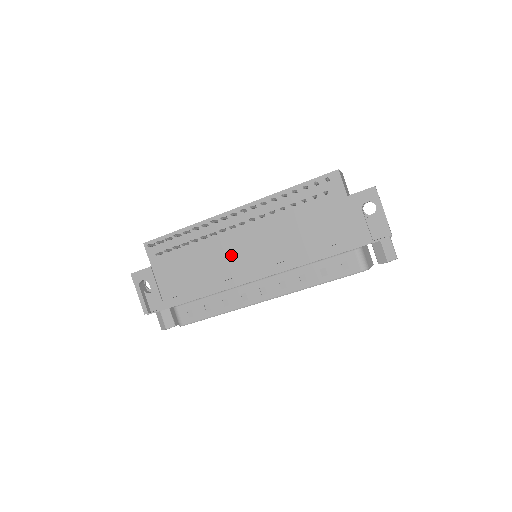
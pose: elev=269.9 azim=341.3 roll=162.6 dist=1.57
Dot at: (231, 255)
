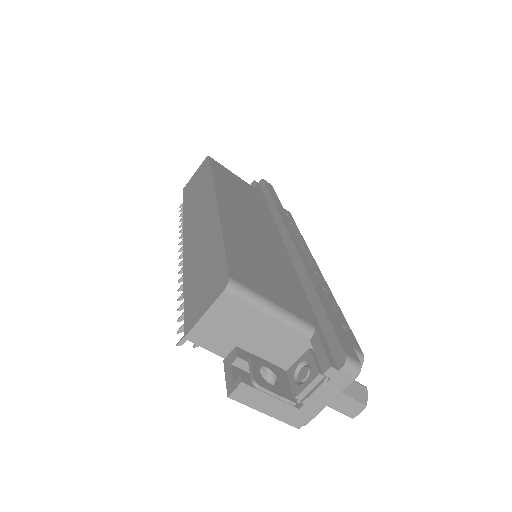
Dot at: occluded
